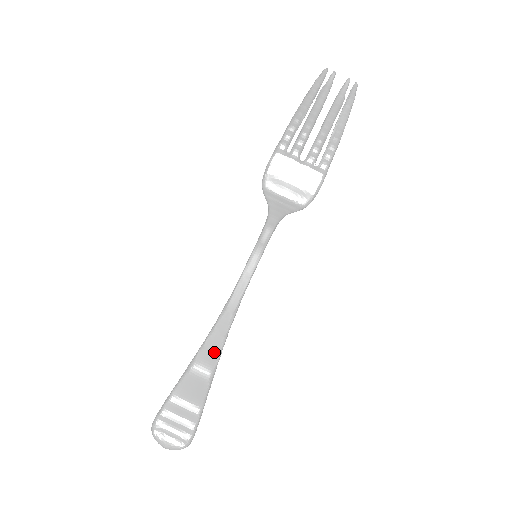
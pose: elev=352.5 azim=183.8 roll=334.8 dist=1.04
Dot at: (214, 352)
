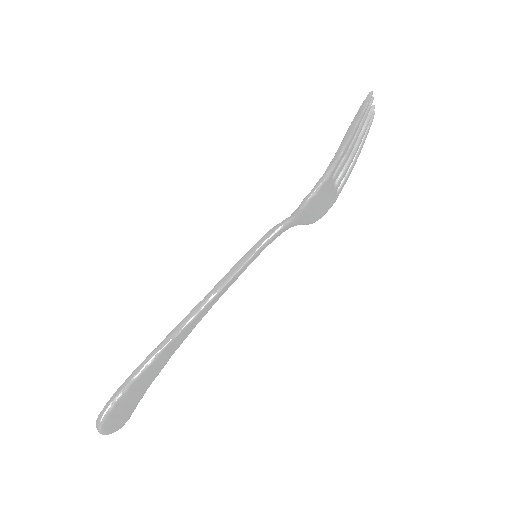
Dot at: (182, 339)
